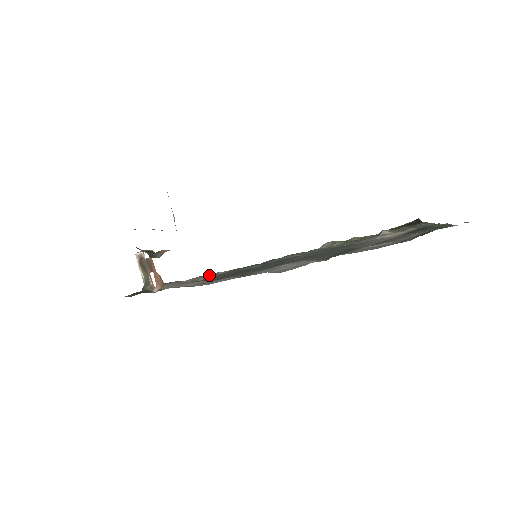
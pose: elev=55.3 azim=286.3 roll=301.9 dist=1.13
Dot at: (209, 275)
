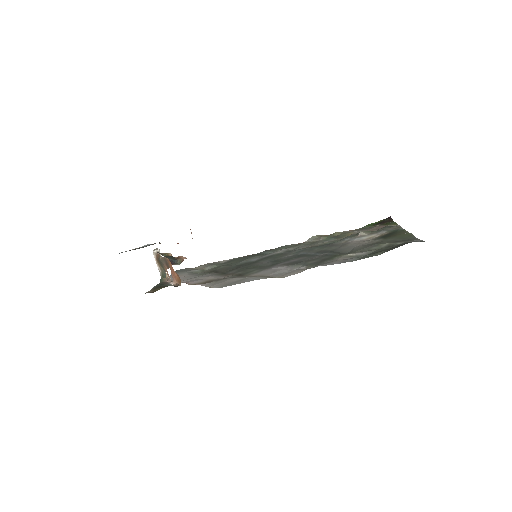
Dot at: (214, 265)
